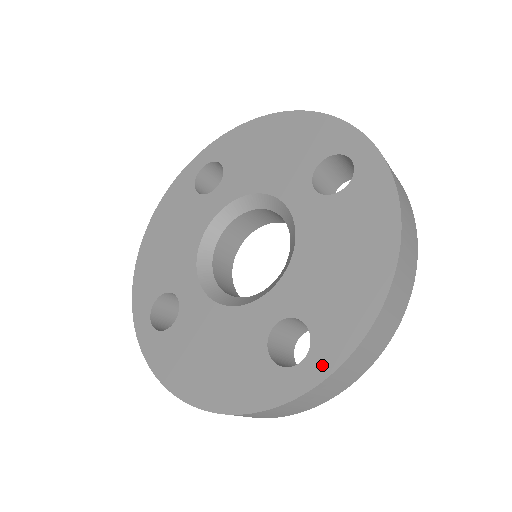
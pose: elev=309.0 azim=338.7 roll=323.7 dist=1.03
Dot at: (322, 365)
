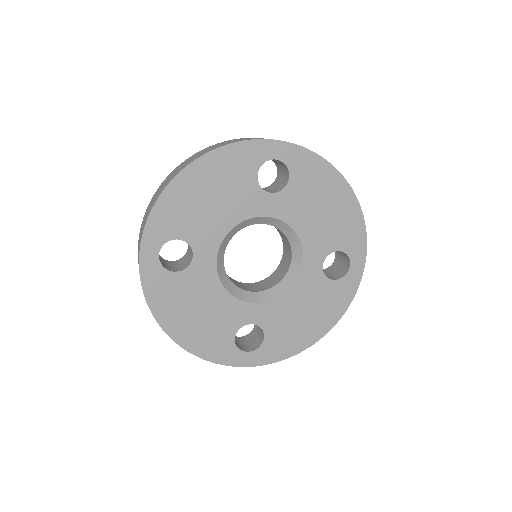
Dot at: (258, 360)
